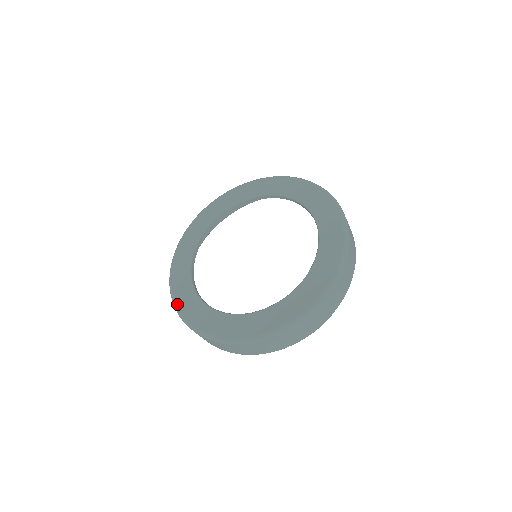
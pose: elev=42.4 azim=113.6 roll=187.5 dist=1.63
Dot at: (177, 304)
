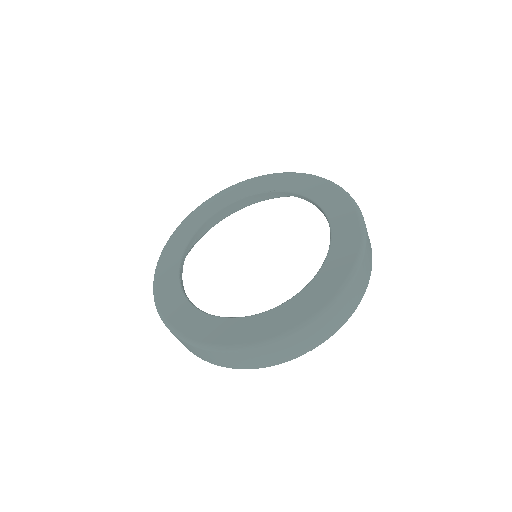
Dot at: (158, 269)
